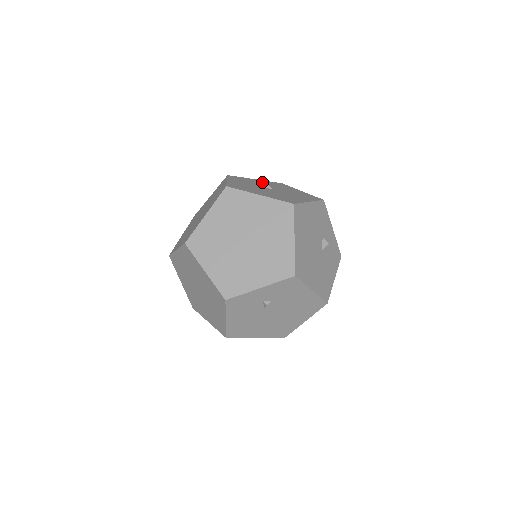
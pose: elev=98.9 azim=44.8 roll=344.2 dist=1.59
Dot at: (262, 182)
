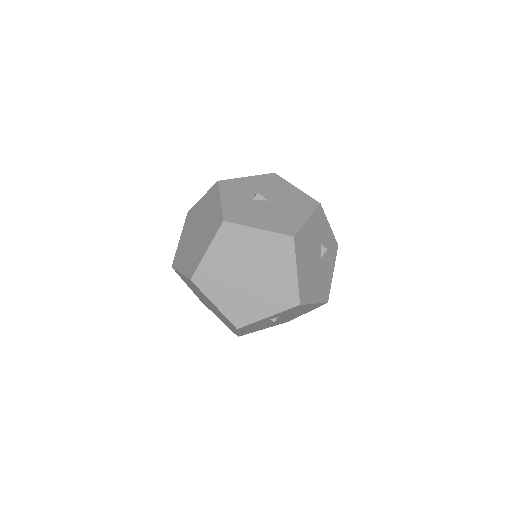
Dot at: (256, 194)
